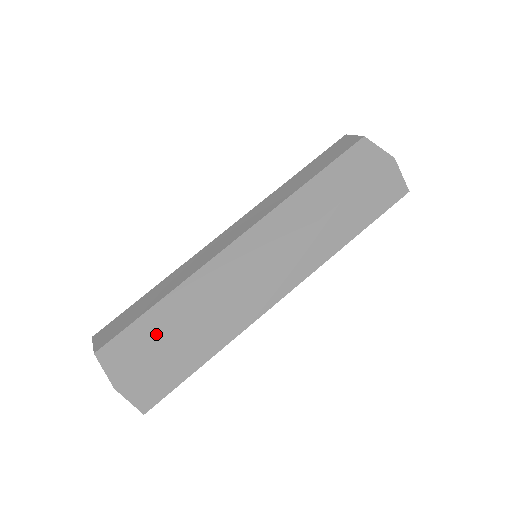
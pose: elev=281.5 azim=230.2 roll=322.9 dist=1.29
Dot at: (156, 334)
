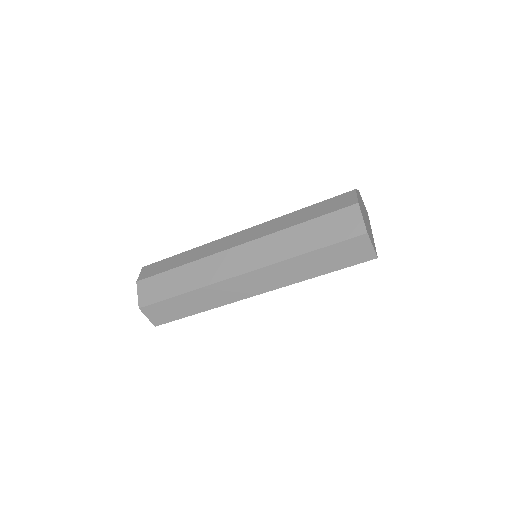
Dot at: (170, 287)
